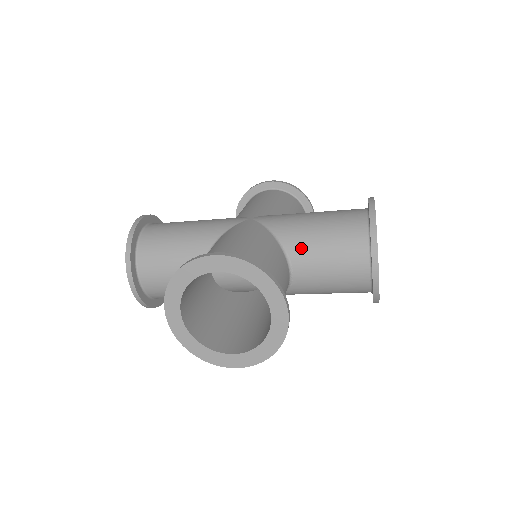
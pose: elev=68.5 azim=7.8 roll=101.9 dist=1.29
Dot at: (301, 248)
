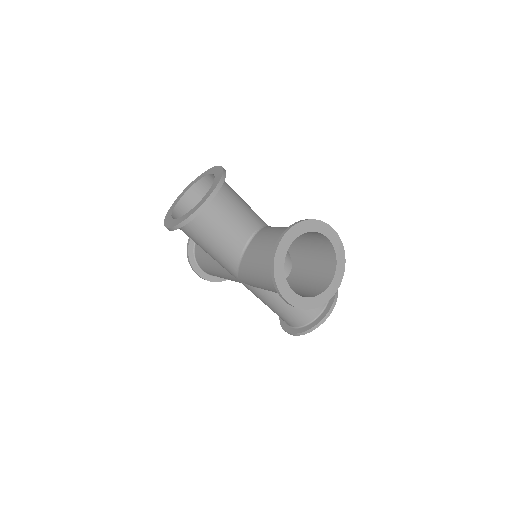
Dot at: (269, 229)
